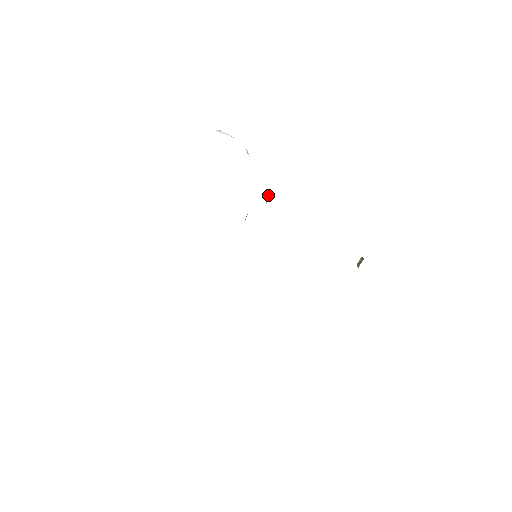
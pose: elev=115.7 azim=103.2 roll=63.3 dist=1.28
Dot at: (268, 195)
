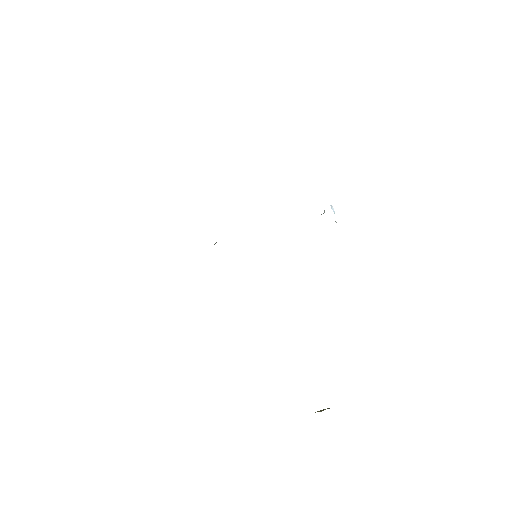
Dot at: occluded
